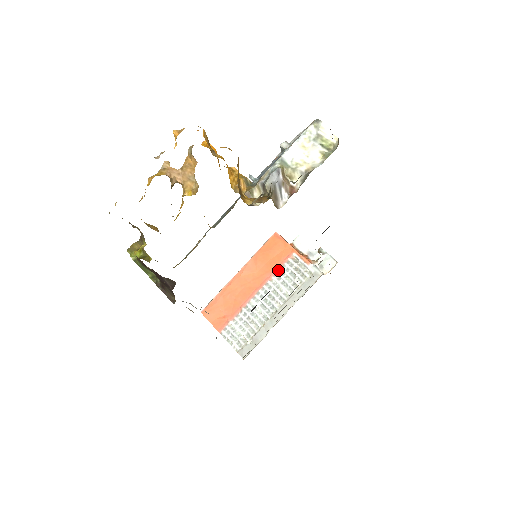
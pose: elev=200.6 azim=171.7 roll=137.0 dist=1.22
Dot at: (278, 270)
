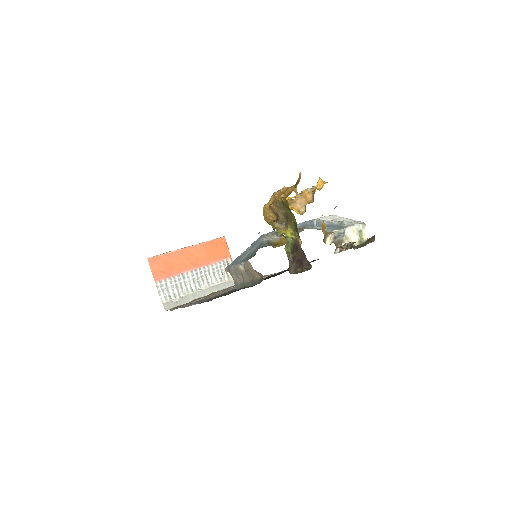
Dot at: (215, 263)
